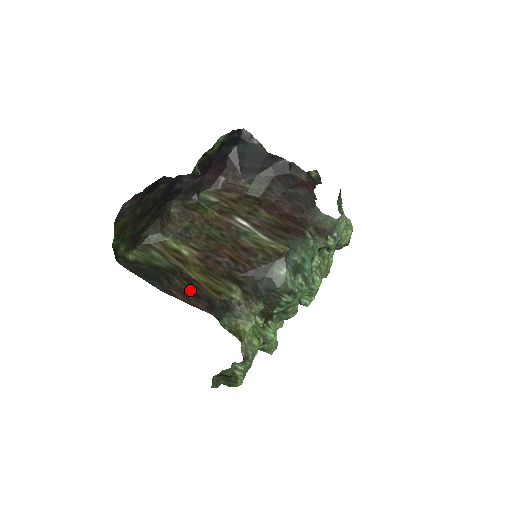
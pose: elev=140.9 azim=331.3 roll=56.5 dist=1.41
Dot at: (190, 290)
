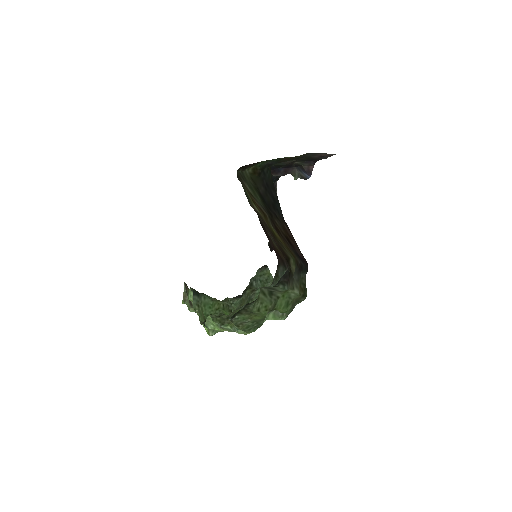
Dot at: (286, 236)
